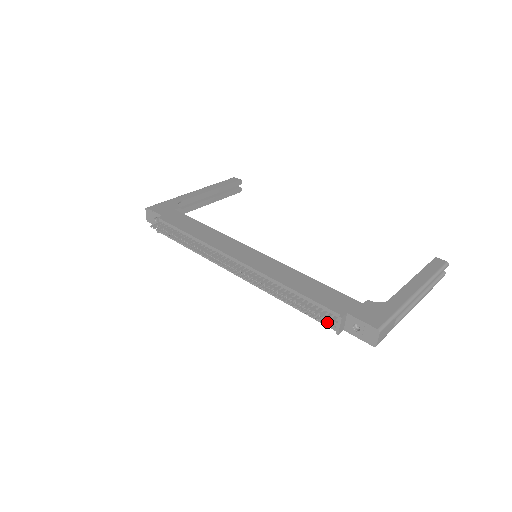
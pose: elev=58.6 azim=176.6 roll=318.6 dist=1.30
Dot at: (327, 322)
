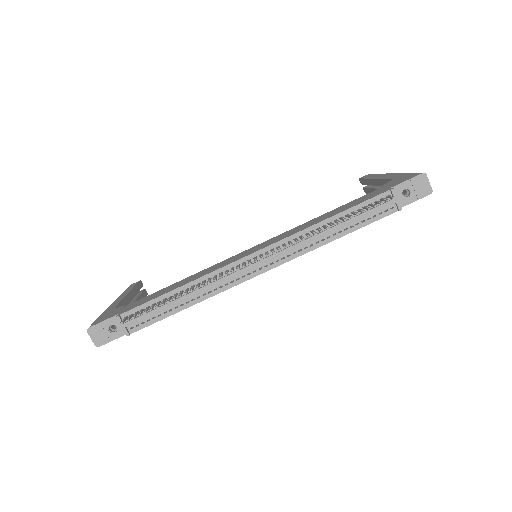
Dot at: (391, 197)
